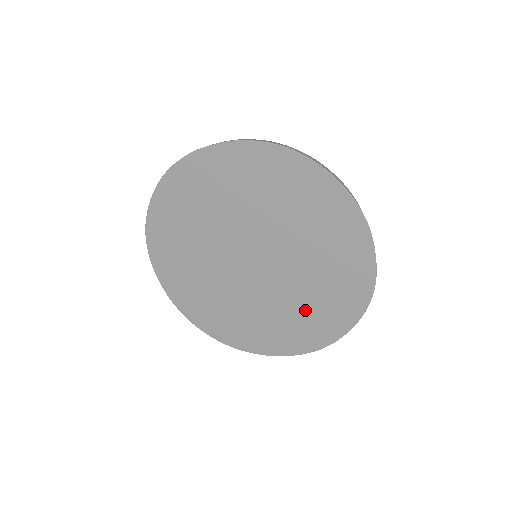
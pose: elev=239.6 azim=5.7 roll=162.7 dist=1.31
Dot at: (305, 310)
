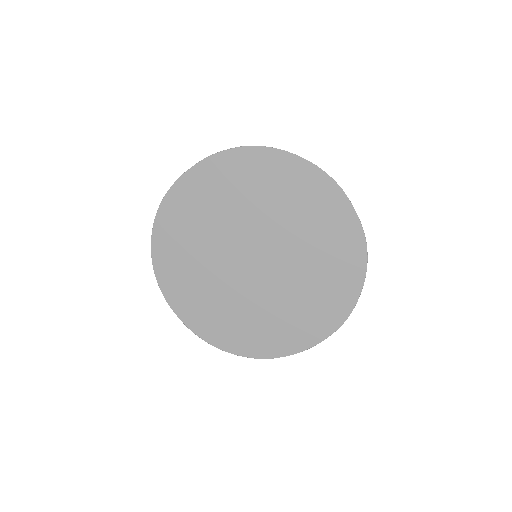
Dot at: (315, 288)
